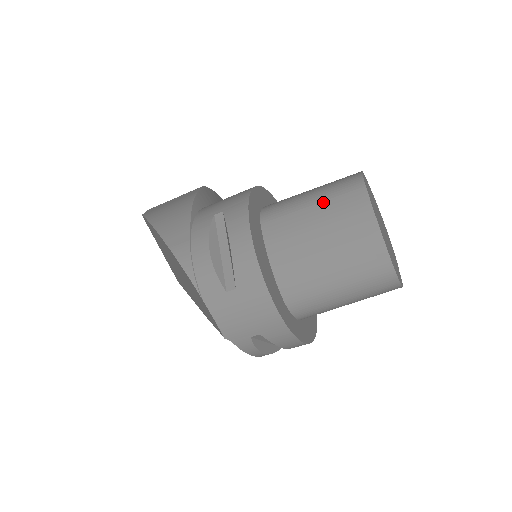
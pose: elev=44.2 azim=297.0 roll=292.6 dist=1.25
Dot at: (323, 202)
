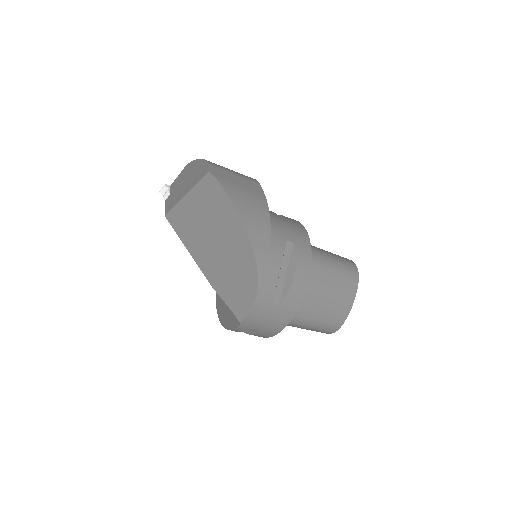
Dot at: (337, 274)
